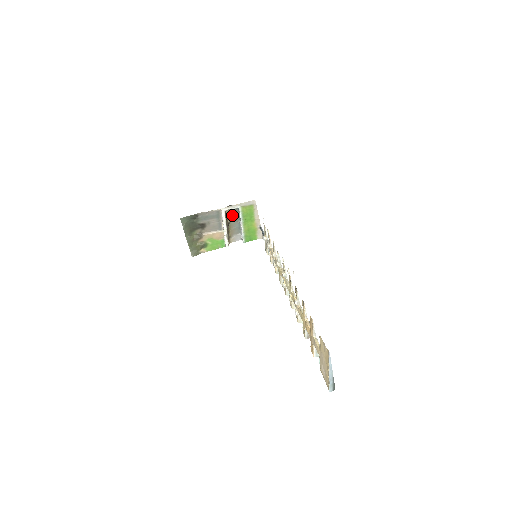
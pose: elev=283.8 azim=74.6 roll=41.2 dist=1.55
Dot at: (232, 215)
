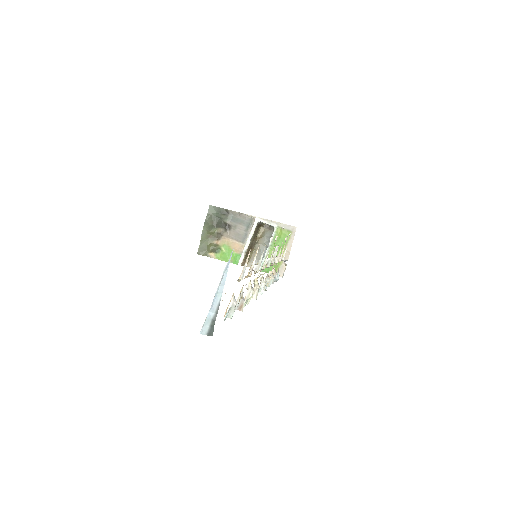
Dot at: (265, 236)
